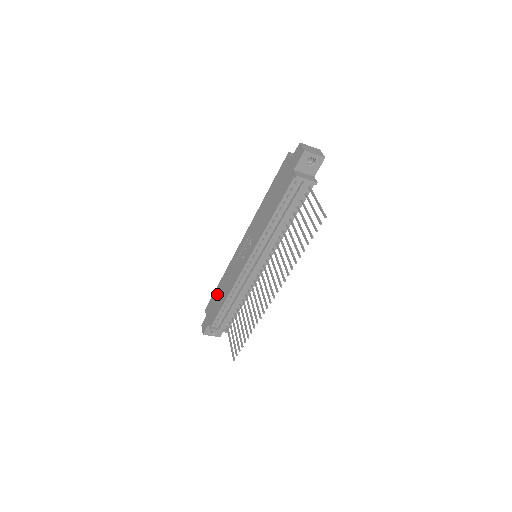
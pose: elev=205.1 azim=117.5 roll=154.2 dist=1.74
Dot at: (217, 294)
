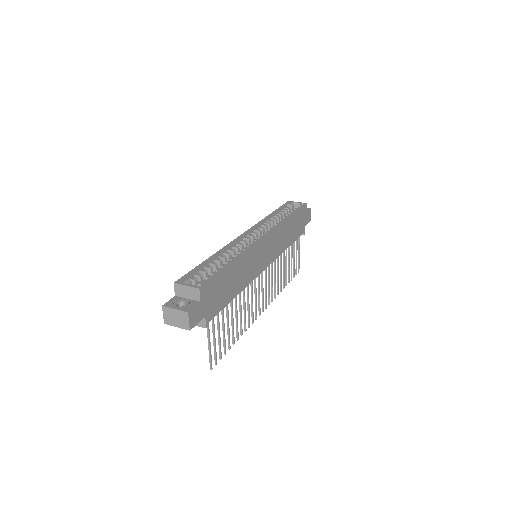
Dot at: occluded
